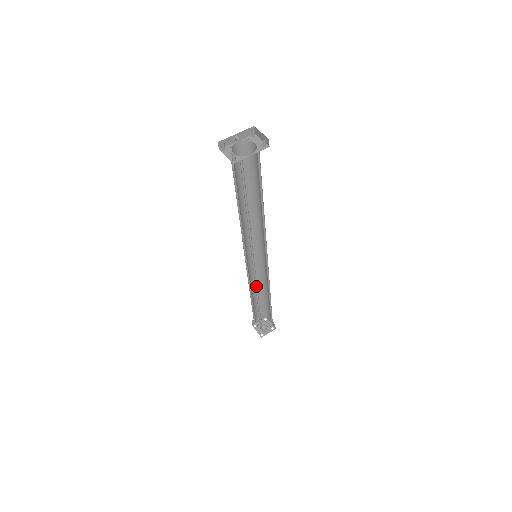
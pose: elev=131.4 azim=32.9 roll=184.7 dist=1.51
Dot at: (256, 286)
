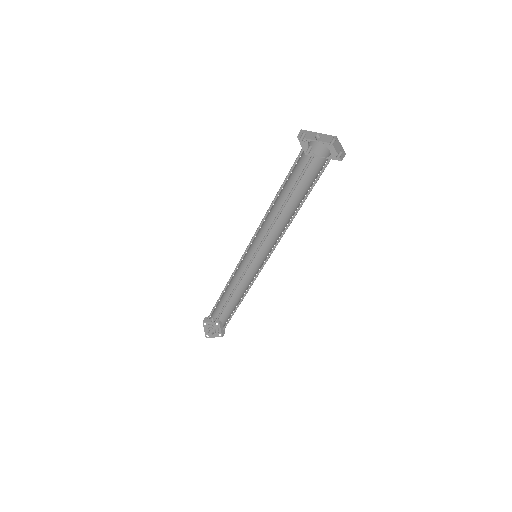
Dot at: (237, 284)
